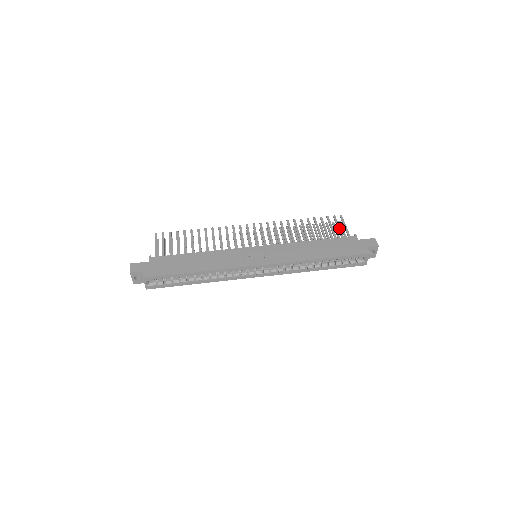
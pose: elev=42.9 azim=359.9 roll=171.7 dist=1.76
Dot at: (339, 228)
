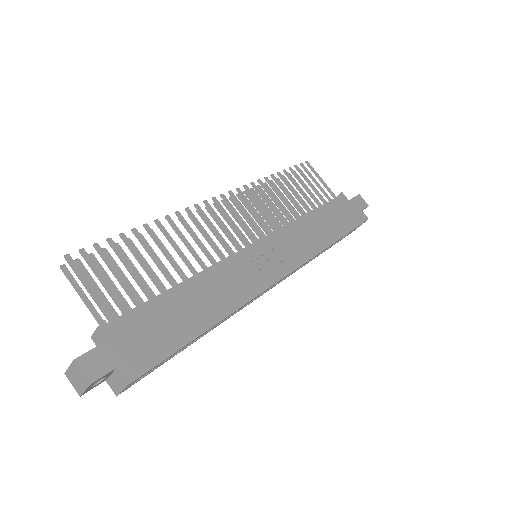
Dot at: (318, 184)
